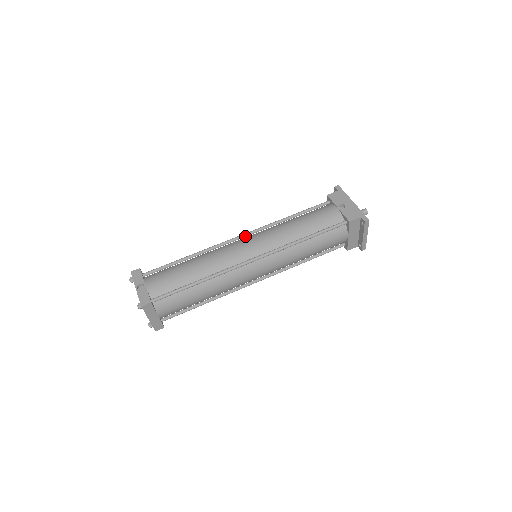
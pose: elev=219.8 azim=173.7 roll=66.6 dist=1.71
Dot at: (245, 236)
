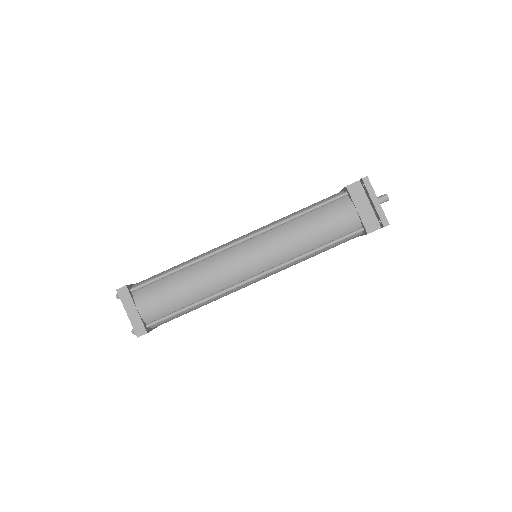
Dot at: occluded
